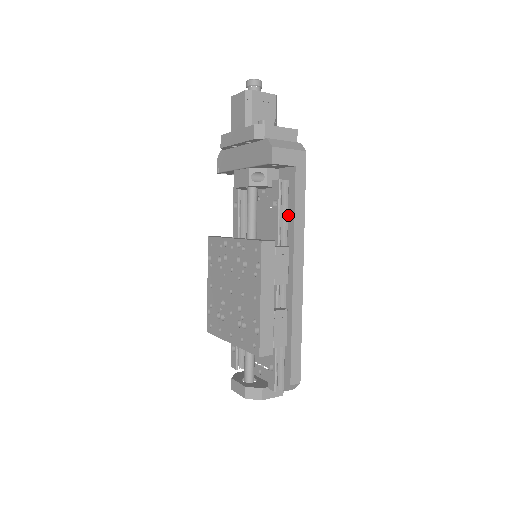
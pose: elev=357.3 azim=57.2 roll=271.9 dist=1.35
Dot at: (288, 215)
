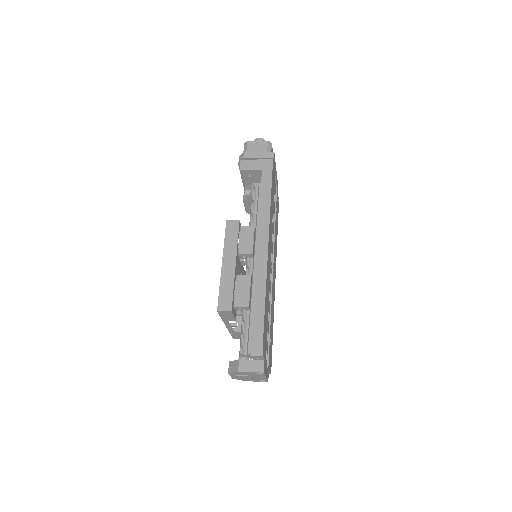
Dot at: occluded
